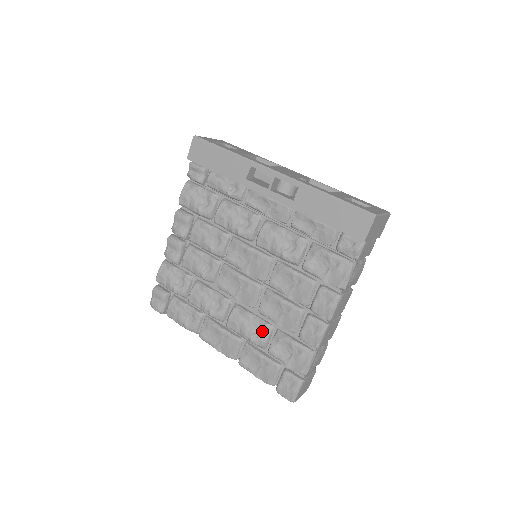
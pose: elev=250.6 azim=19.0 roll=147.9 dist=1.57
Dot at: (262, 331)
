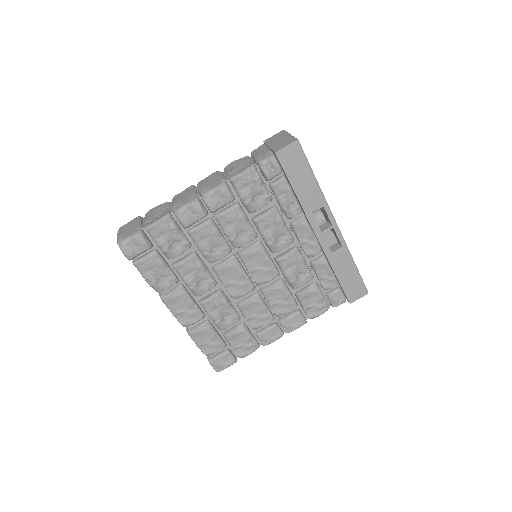
Dot at: (230, 319)
